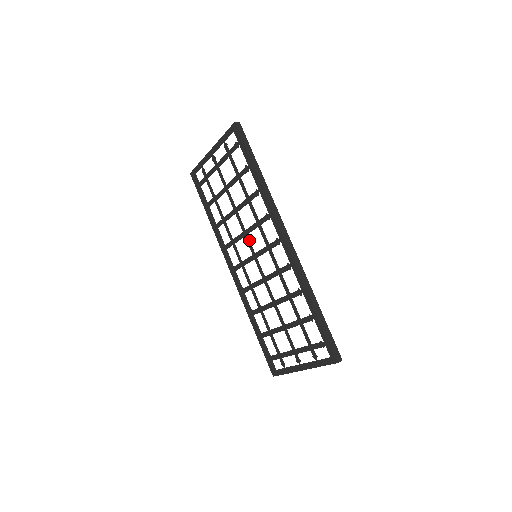
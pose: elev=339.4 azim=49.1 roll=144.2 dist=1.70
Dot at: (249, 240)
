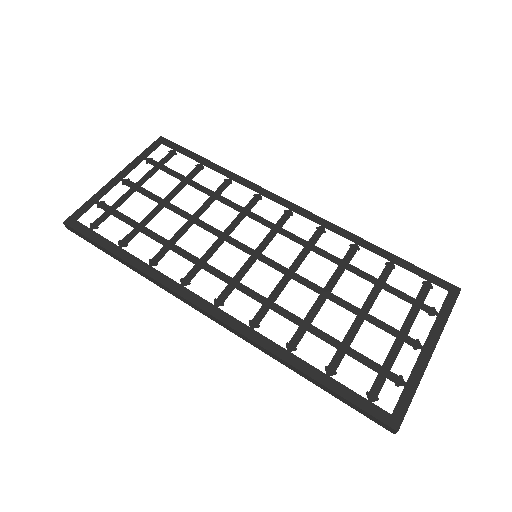
Dot at: (236, 240)
